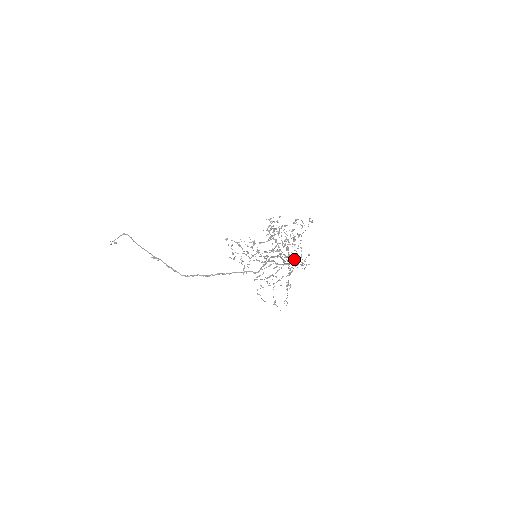
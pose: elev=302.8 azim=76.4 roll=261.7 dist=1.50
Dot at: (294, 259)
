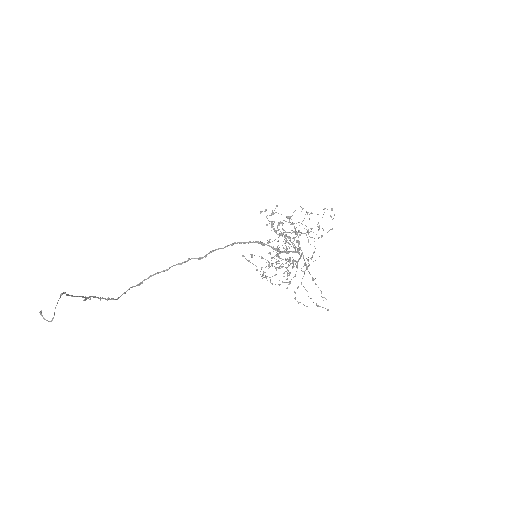
Dot at: (300, 248)
